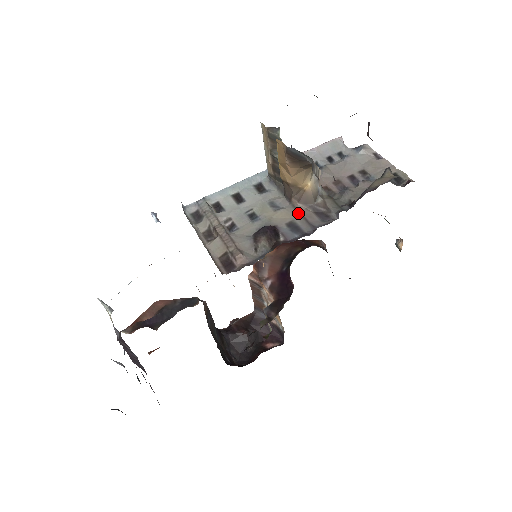
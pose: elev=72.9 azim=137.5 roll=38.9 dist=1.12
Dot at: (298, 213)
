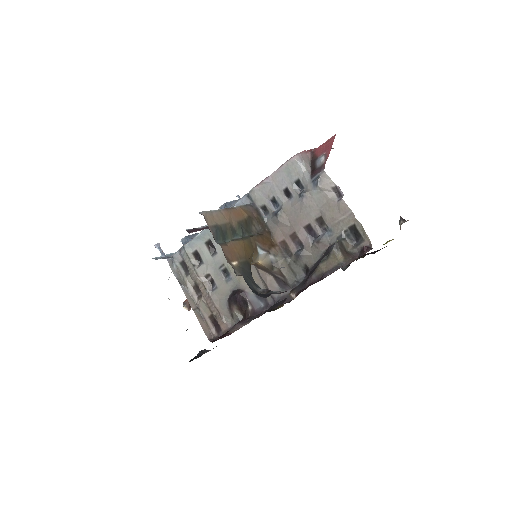
Dot at: (260, 278)
